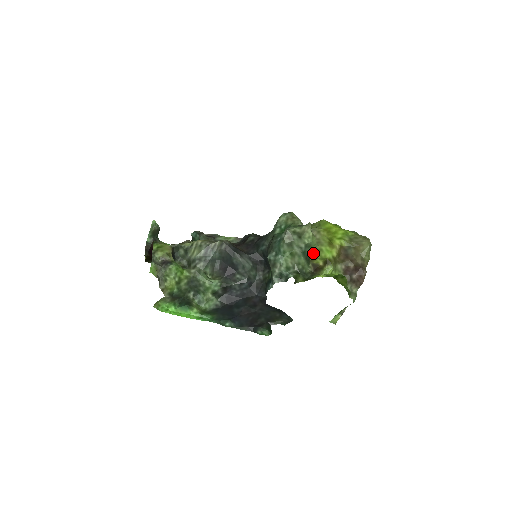
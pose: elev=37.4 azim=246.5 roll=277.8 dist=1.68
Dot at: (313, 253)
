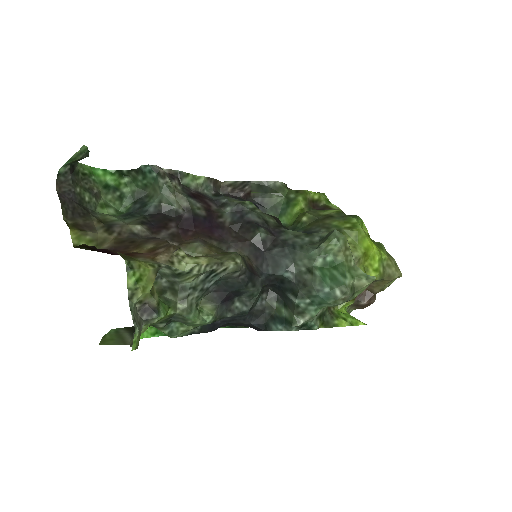
Dot at: occluded
